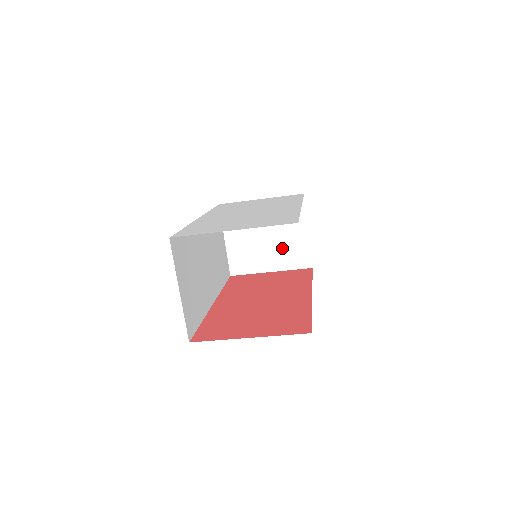
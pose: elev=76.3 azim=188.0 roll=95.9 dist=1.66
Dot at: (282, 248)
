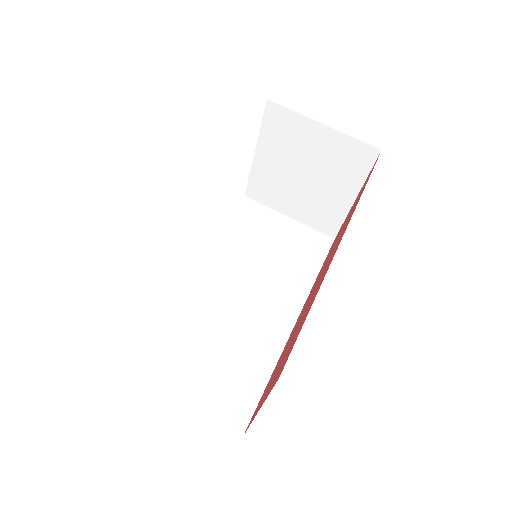
Dot at: (330, 169)
